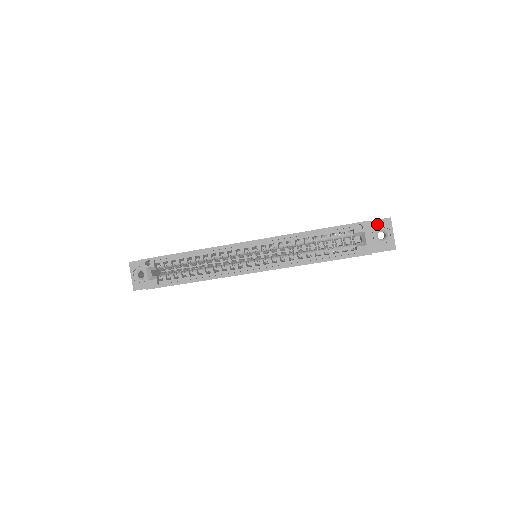
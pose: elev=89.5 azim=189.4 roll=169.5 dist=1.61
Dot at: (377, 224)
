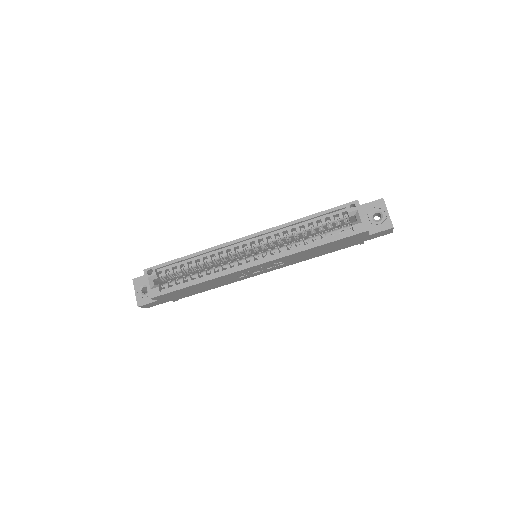
Dot at: (371, 206)
